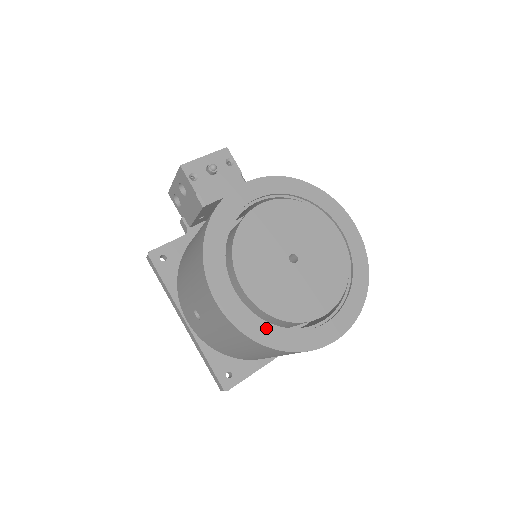
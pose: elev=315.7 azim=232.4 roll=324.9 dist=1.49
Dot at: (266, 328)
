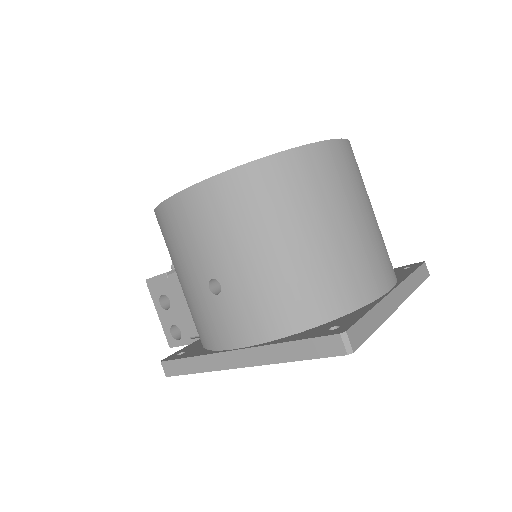
Dot at: occluded
